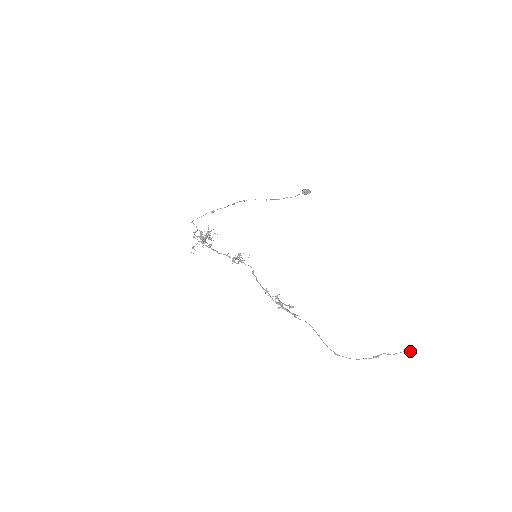
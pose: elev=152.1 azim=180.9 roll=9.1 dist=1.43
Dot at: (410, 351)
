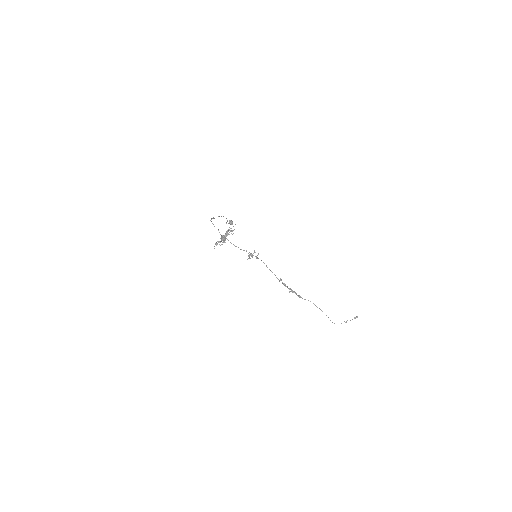
Dot at: (355, 318)
